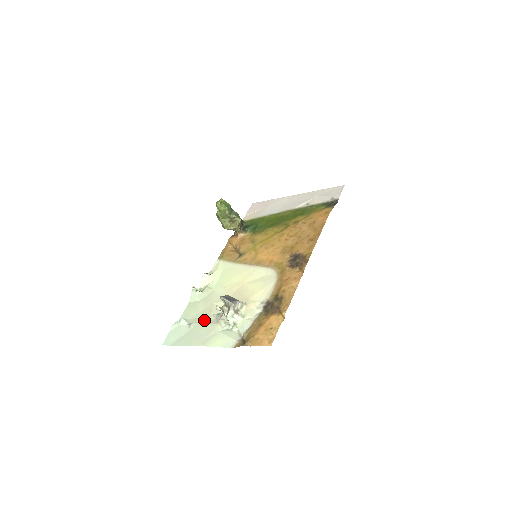
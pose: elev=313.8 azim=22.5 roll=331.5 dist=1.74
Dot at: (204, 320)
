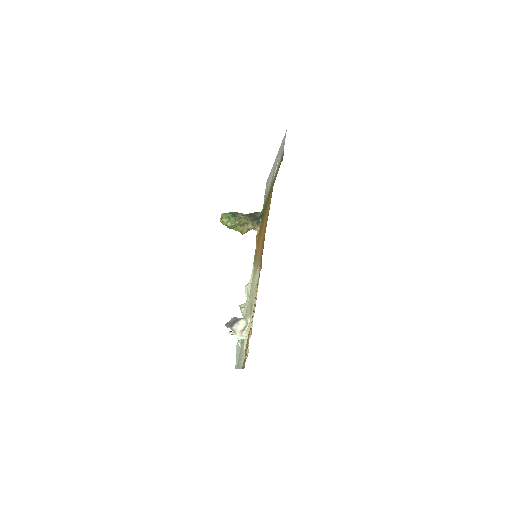
Dot at: (243, 339)
